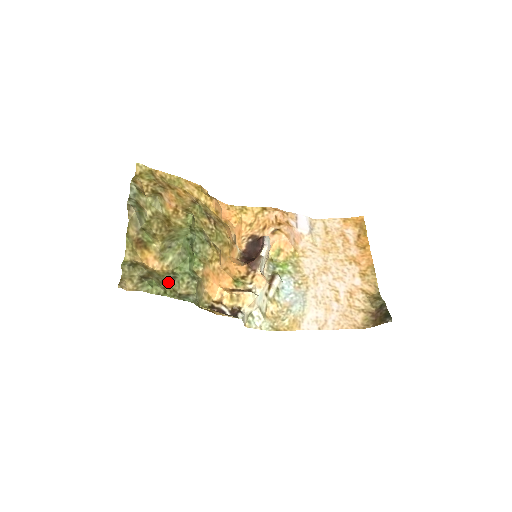
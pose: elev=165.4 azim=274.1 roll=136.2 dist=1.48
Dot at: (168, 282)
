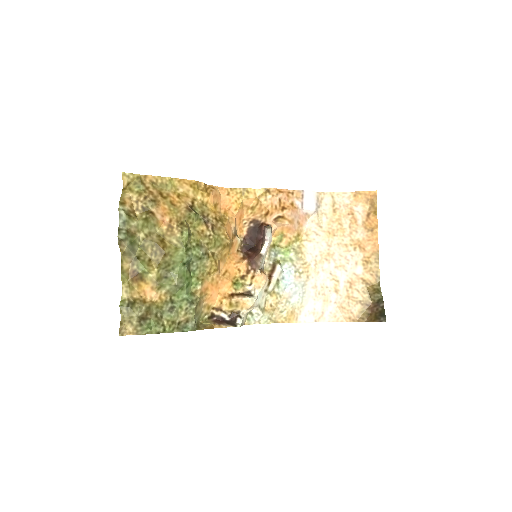
Dot at: (167, 315)
